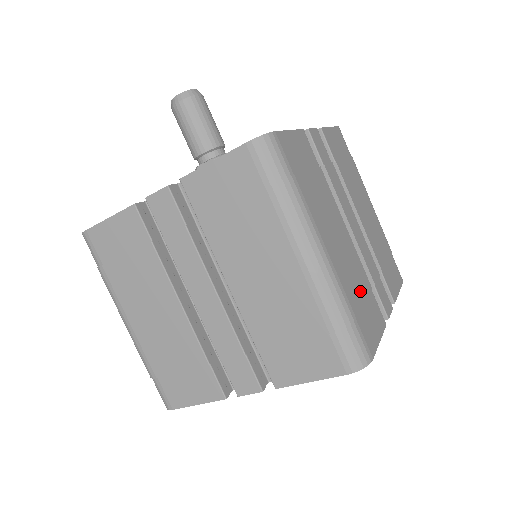
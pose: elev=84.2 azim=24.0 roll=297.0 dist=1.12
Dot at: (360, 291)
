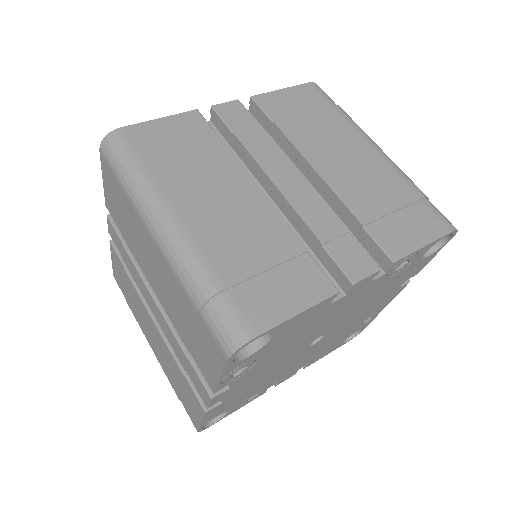
Dot at: (261, 256)
